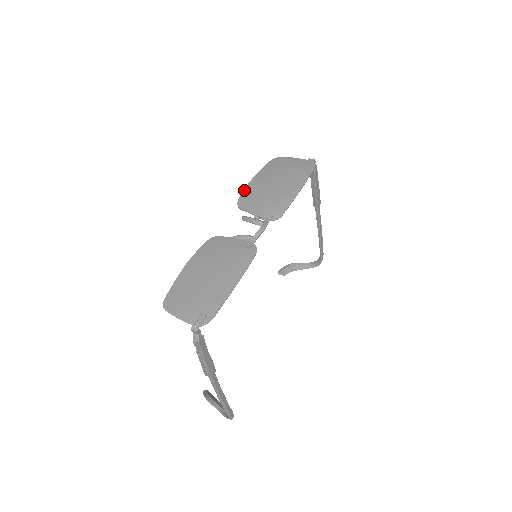
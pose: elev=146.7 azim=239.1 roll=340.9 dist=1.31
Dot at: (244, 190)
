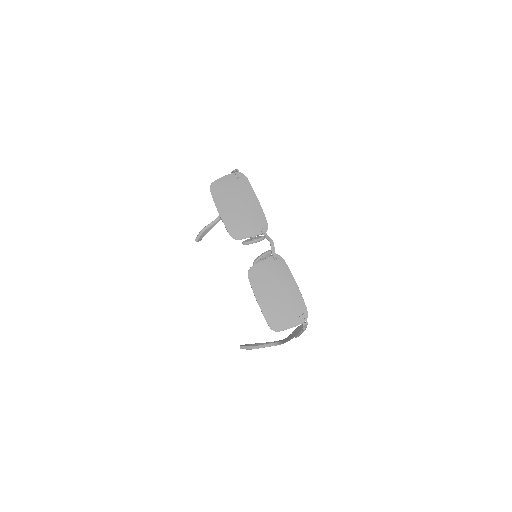
Dot at: (225, 226)
